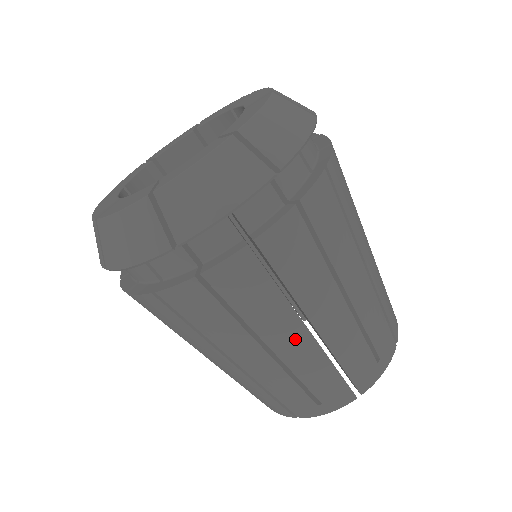
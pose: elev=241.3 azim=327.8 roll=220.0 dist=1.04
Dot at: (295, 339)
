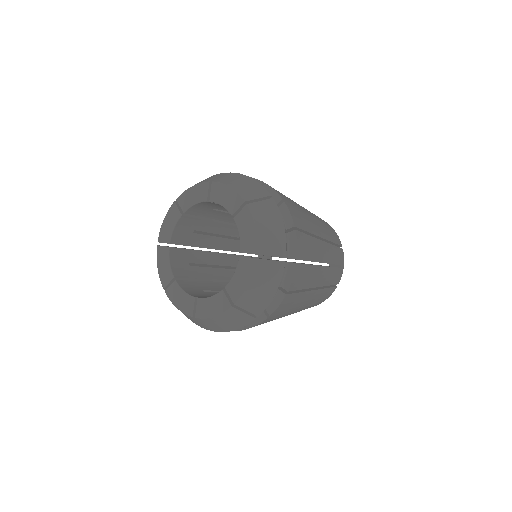
Dot at: occluded
